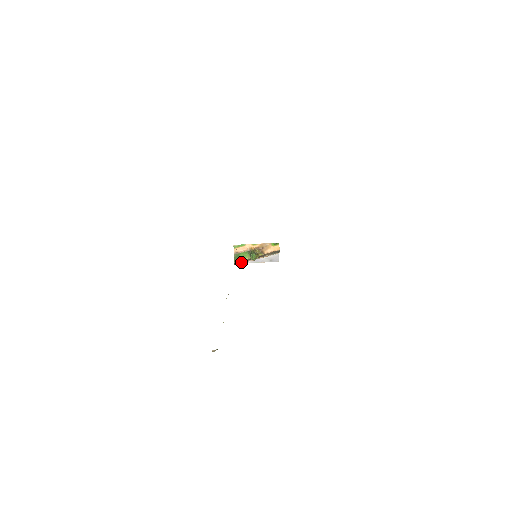
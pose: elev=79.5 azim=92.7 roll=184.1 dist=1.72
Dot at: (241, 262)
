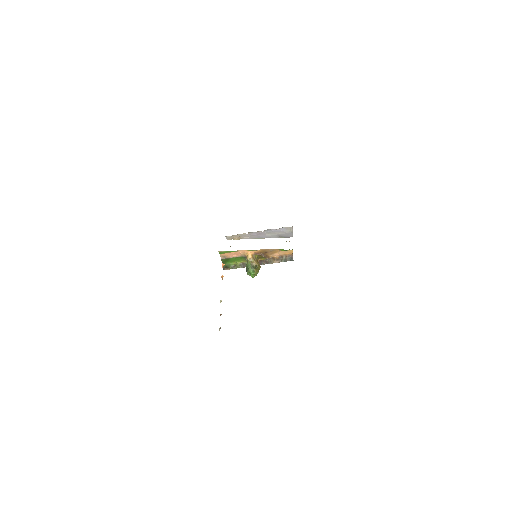
Dot at: (233, 268)
